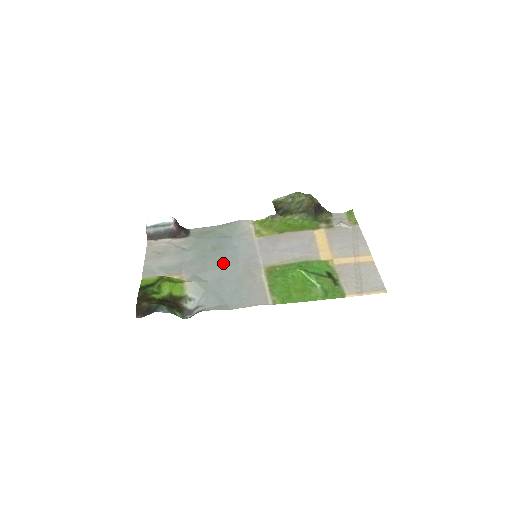
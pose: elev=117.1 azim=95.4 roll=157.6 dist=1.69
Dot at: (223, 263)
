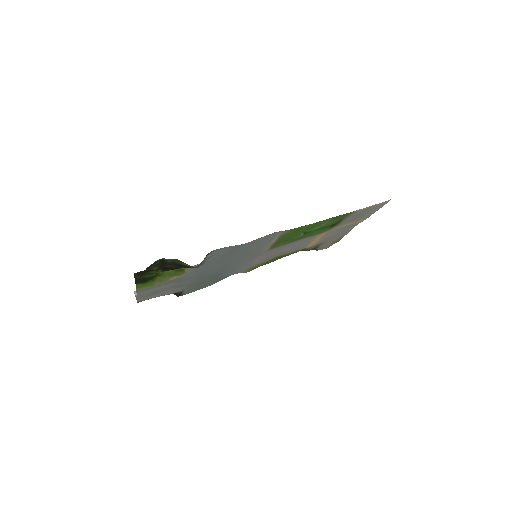
Dot at: (224, 267)
